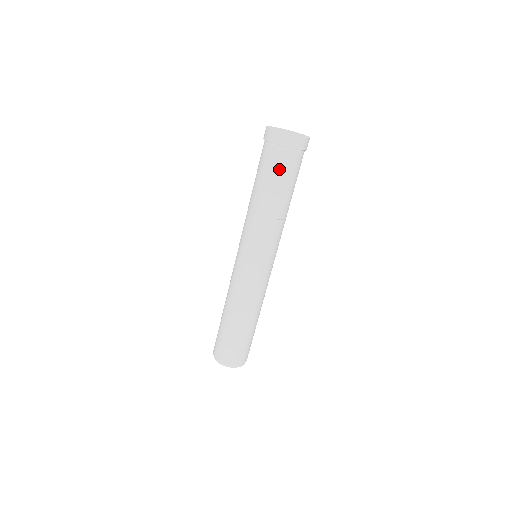
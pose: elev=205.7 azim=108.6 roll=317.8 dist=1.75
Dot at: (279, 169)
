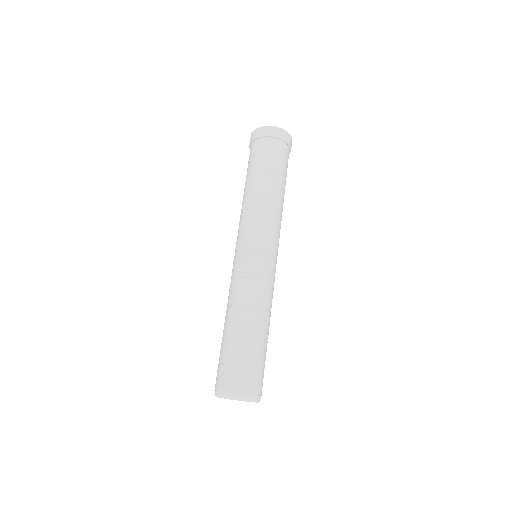
Dot at: (264, 155)
